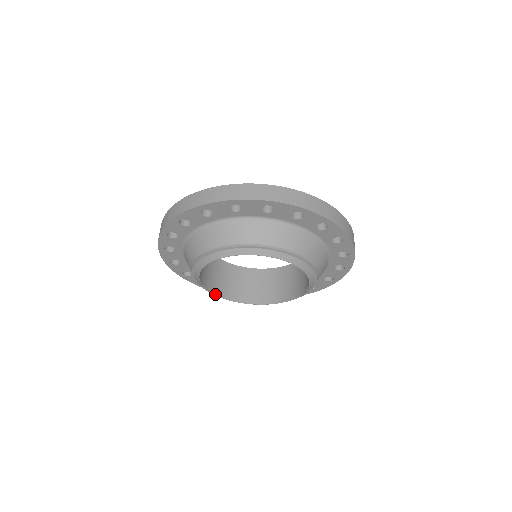
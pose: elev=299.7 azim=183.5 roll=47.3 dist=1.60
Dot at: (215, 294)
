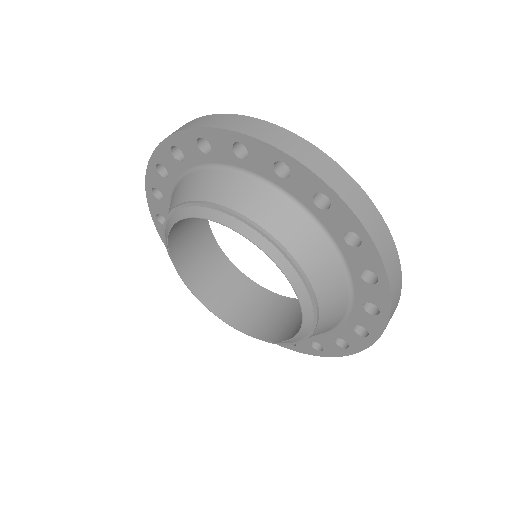
Dot at: (169, 234)
